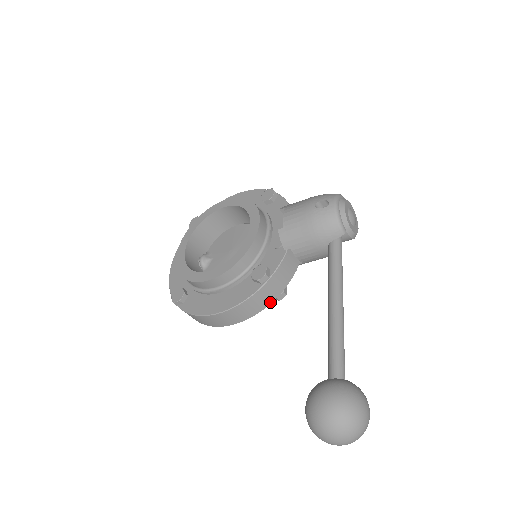
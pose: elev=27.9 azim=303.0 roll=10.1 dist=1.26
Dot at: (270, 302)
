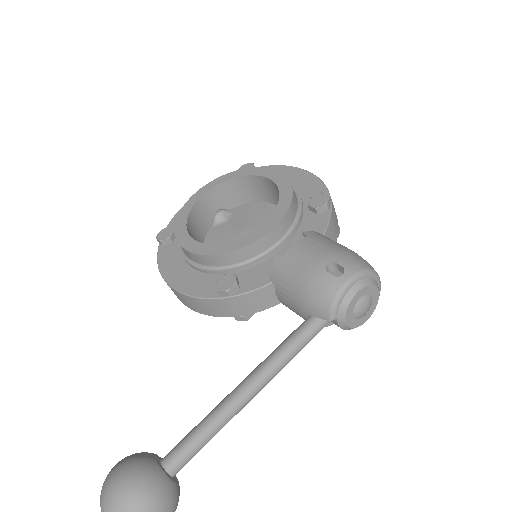
Dot at: (223, 315)
